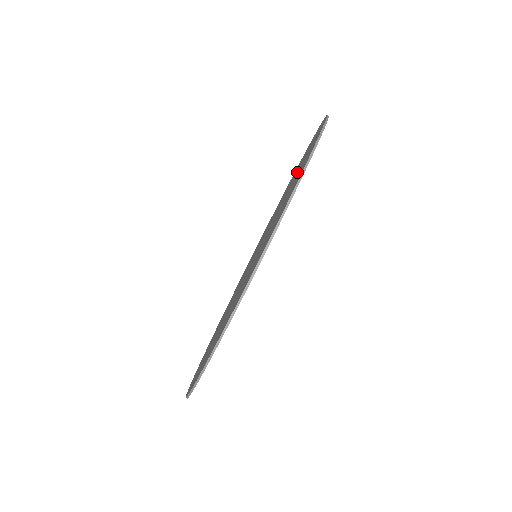
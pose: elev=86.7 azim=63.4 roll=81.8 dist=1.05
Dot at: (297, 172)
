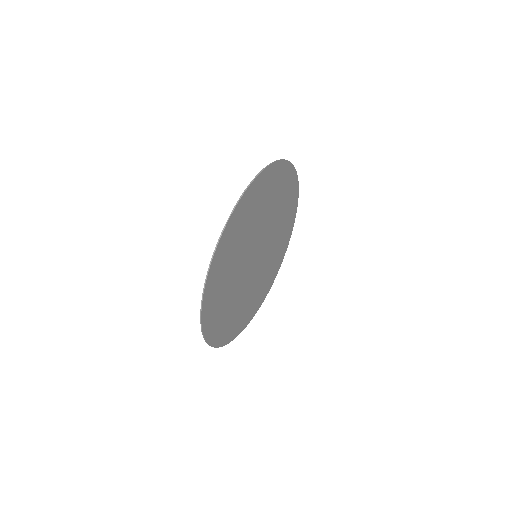
Dot at: (275, 198)
